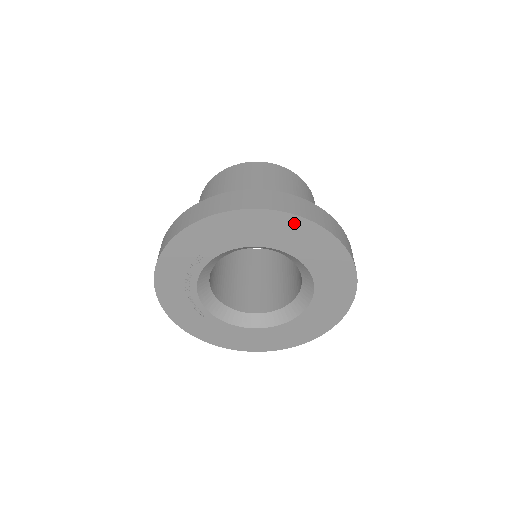
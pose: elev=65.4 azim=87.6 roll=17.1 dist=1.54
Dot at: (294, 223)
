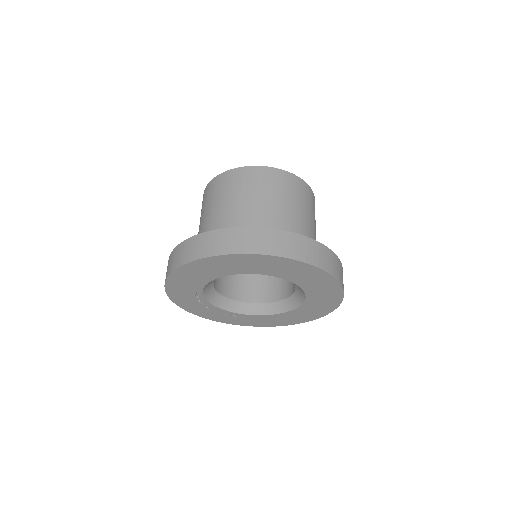
Dot at: (232, 258)
